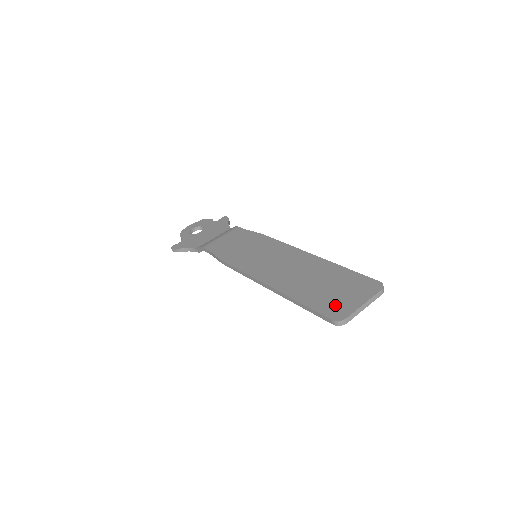
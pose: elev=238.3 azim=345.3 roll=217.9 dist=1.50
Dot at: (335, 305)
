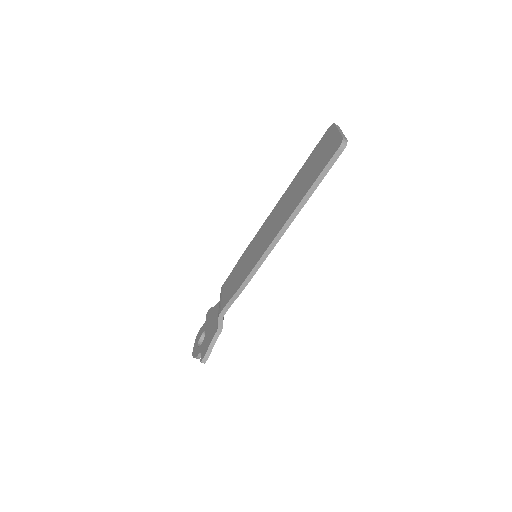
Dot at: (328, 152)
